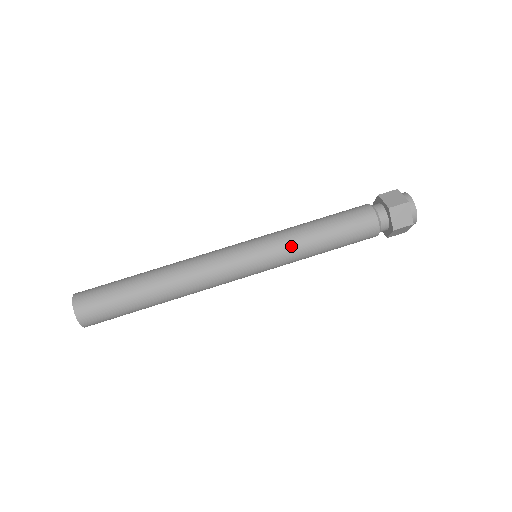
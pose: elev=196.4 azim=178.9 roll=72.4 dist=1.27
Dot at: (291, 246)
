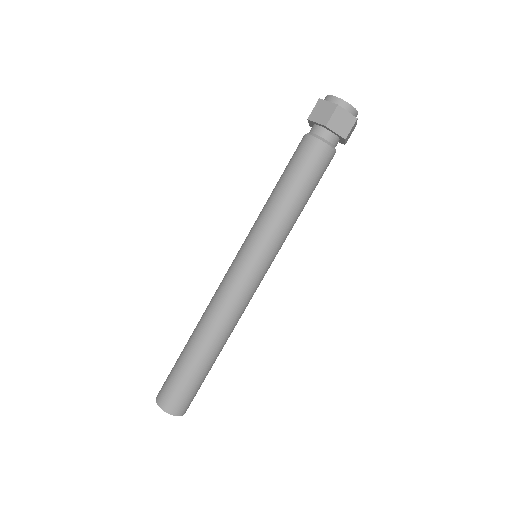
Dot at: (261, 220)
